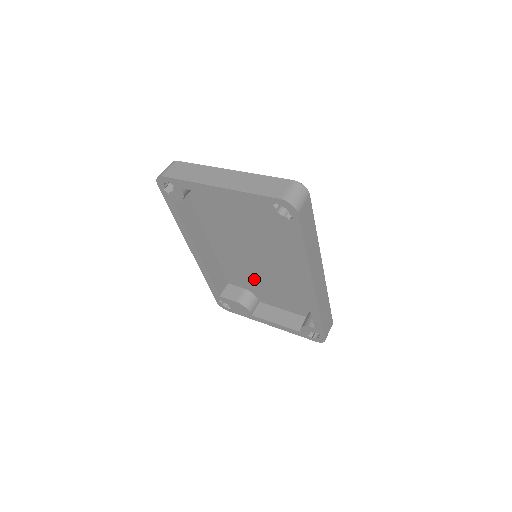
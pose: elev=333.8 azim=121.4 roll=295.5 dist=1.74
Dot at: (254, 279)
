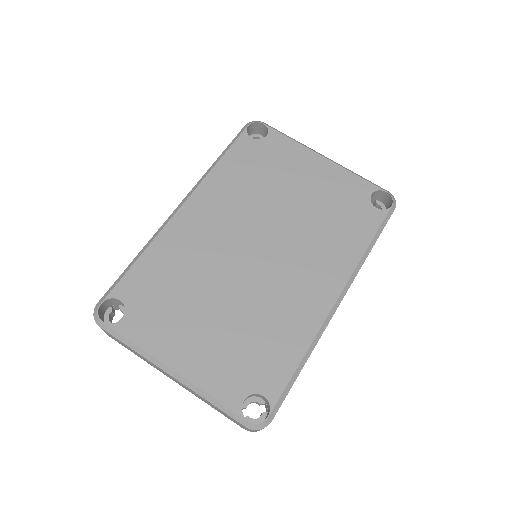
Dot at: occluded
